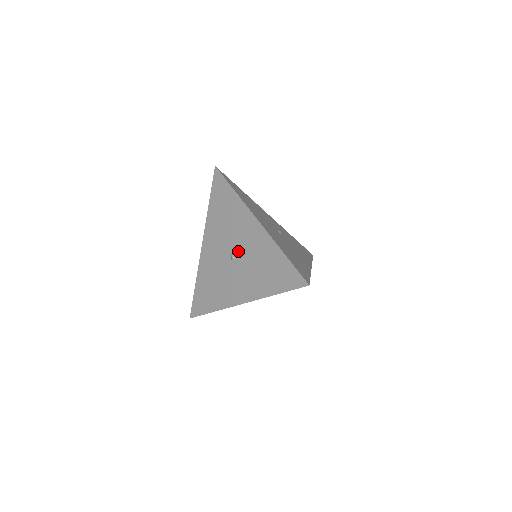
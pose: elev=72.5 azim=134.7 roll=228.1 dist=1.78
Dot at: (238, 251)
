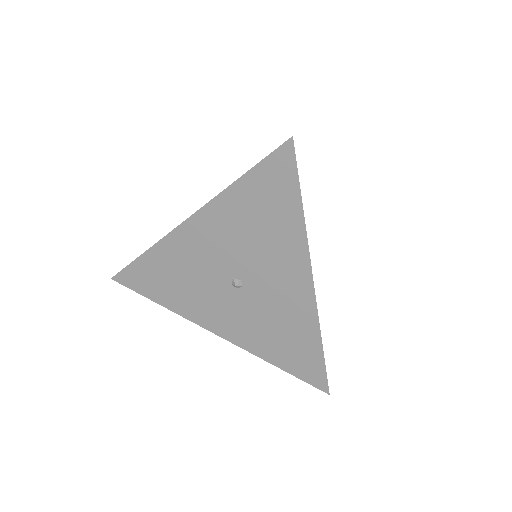
Dot at: (251, 285)
